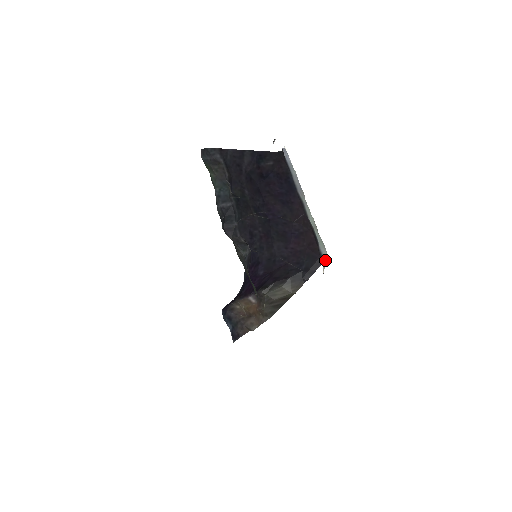
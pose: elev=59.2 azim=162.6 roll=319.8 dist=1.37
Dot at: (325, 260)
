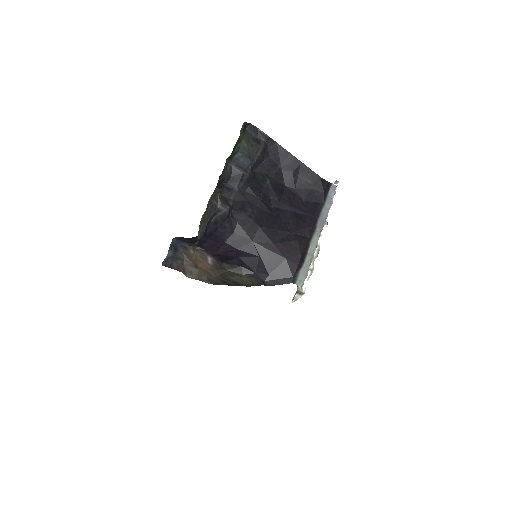
Dot at: (296, 284)
